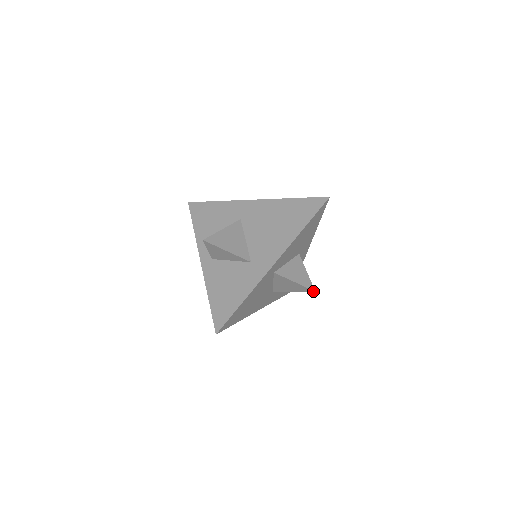
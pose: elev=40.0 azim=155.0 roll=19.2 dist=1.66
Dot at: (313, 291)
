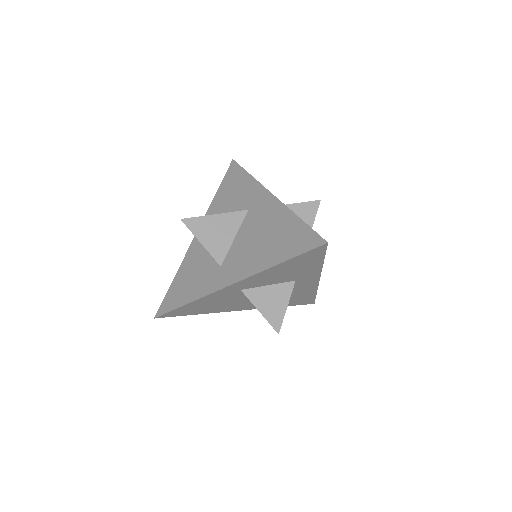
Dot at: (277, 332)
